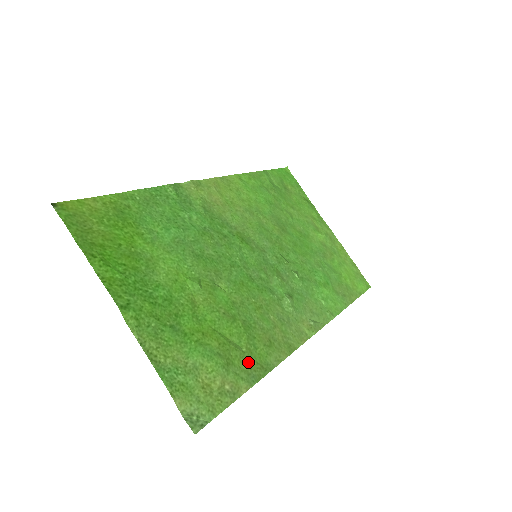
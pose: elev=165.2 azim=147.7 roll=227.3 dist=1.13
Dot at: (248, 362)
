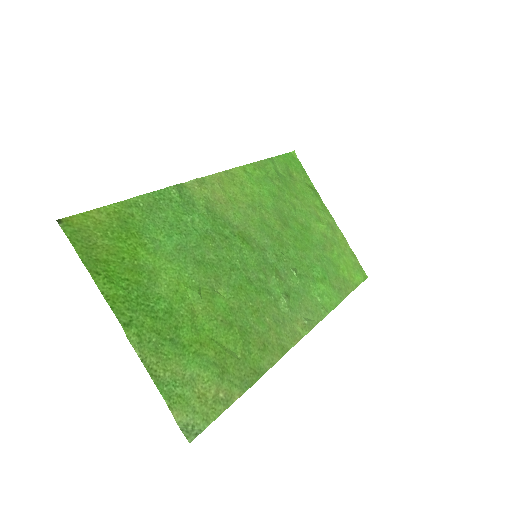
Dot at: (242, 368)
